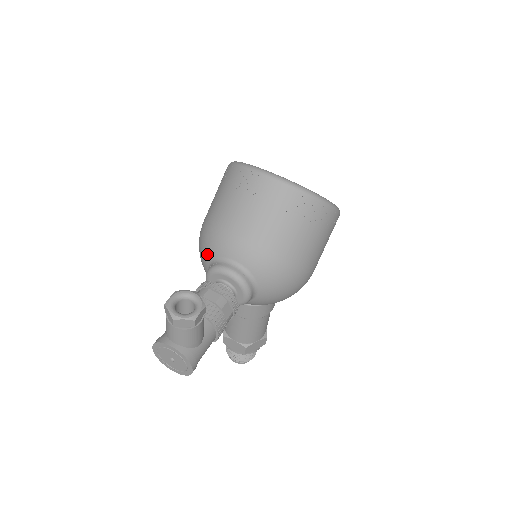
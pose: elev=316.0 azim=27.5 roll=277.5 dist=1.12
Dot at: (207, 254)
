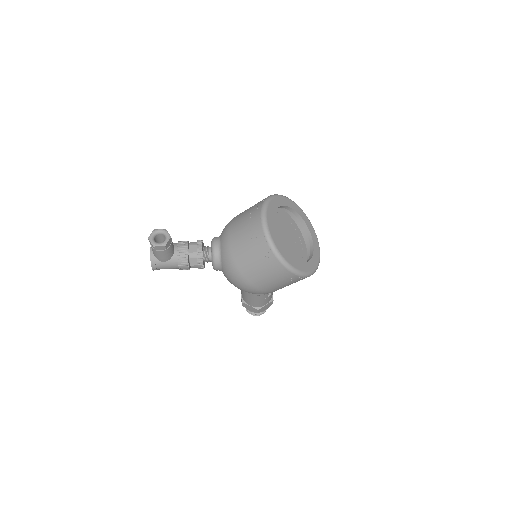
Dot at: occluded
